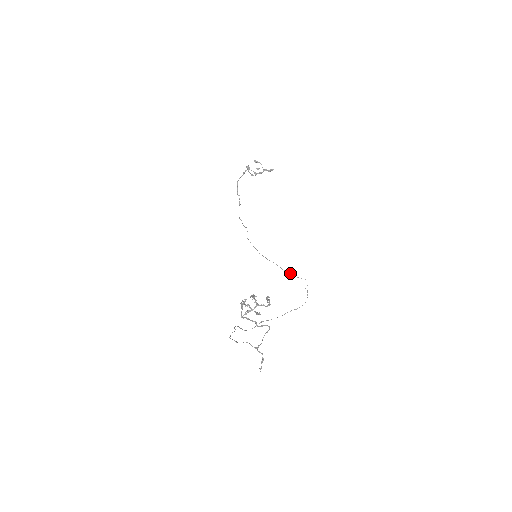
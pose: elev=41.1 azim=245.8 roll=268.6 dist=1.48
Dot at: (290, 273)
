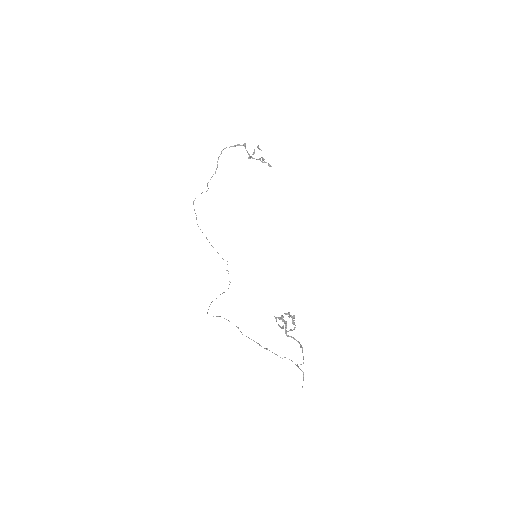
Dot at: occluded
